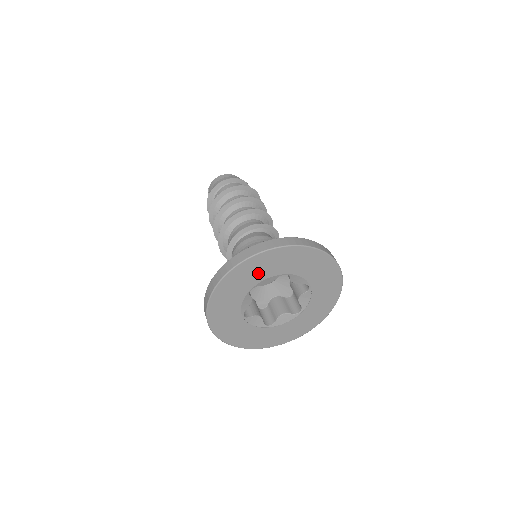
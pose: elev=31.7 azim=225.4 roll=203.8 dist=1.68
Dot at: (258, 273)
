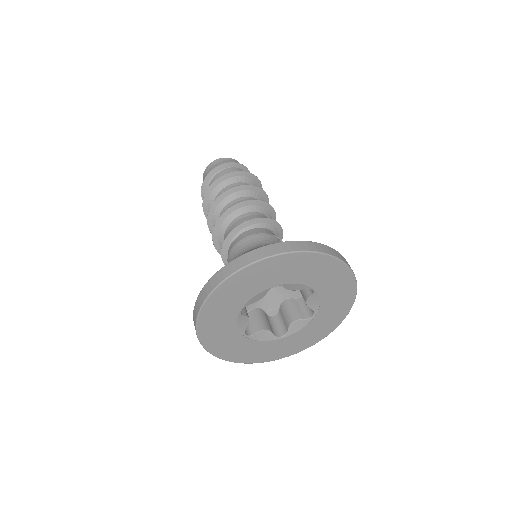
Dot at: (241, 294)
